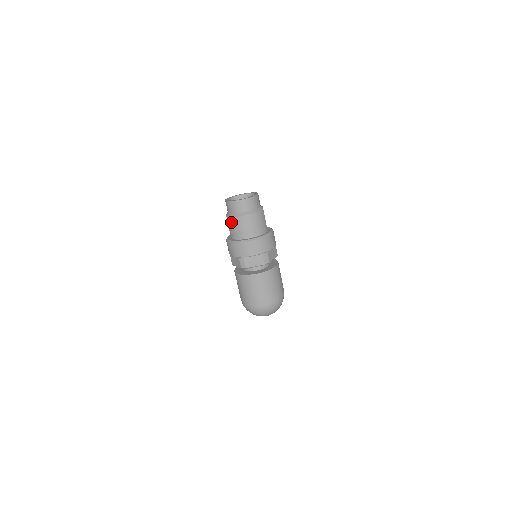
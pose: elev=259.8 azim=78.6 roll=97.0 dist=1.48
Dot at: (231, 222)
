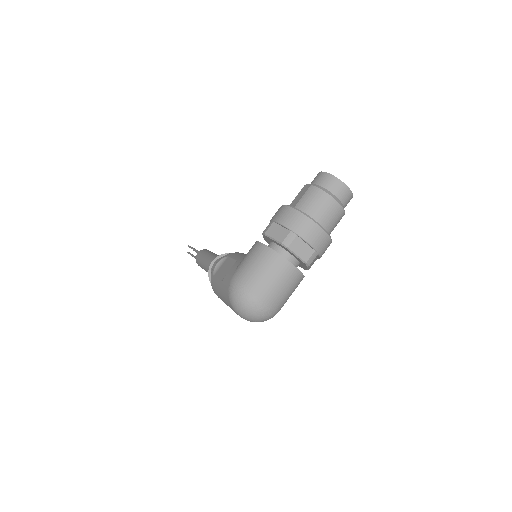
Dot at: (315, 193)
